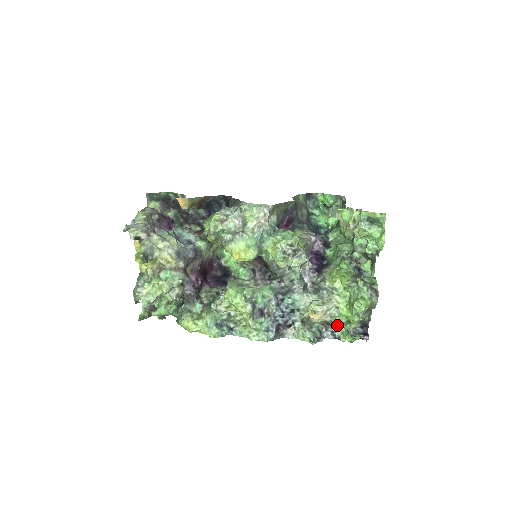
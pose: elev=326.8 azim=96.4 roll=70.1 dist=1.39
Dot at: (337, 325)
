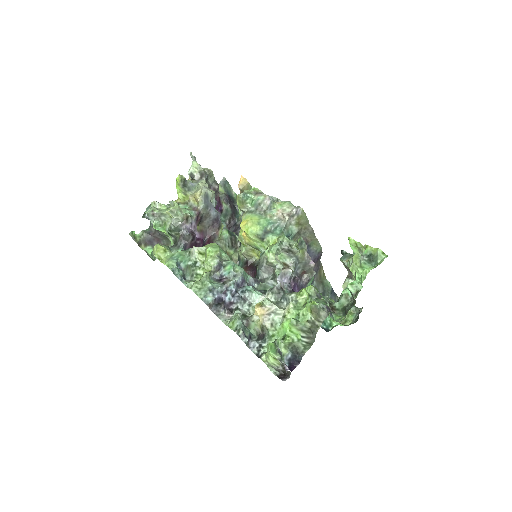
Dot at: (270, 340)
